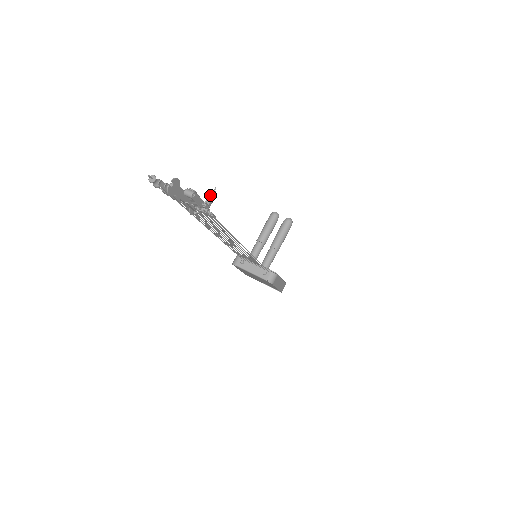
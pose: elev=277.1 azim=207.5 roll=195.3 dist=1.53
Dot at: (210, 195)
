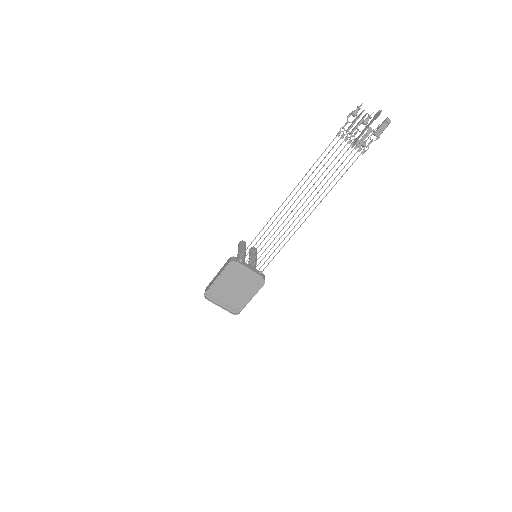
Dot at: occluded
